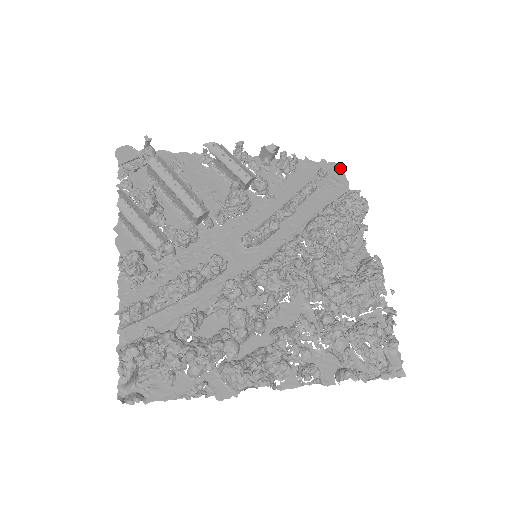
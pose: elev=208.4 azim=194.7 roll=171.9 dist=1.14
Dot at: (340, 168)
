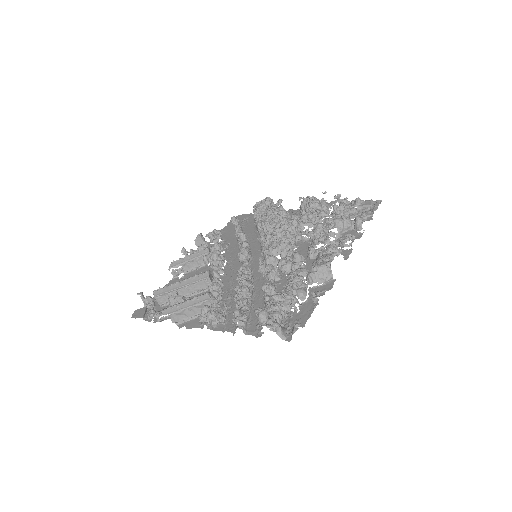
Dot at: (239, 216)
